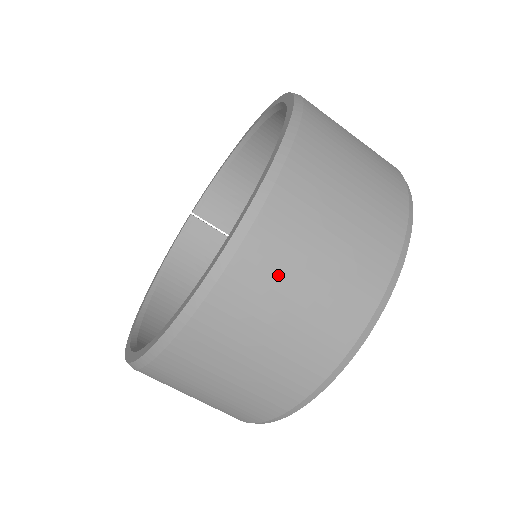
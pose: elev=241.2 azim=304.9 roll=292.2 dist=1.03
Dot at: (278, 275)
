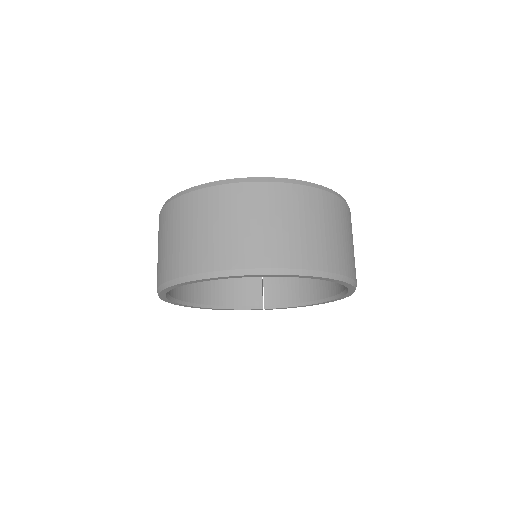
Dot at: (245, 207)
